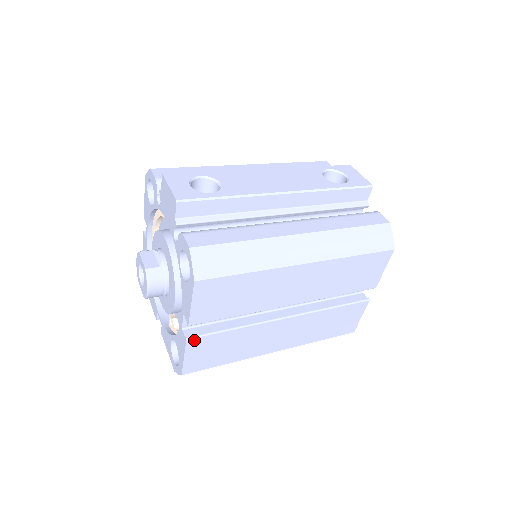
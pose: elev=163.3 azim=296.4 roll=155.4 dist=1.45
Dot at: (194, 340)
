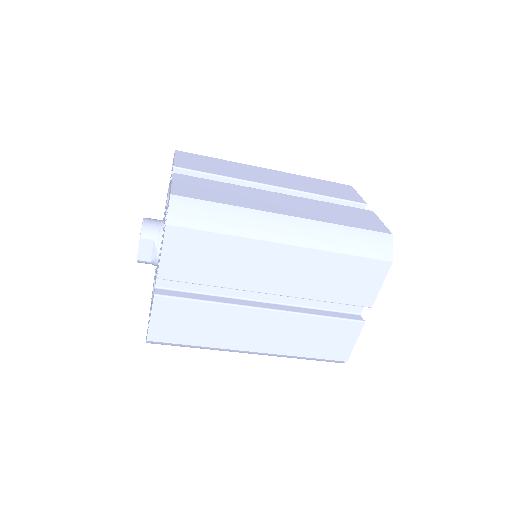
Dot at: (181, 176)
